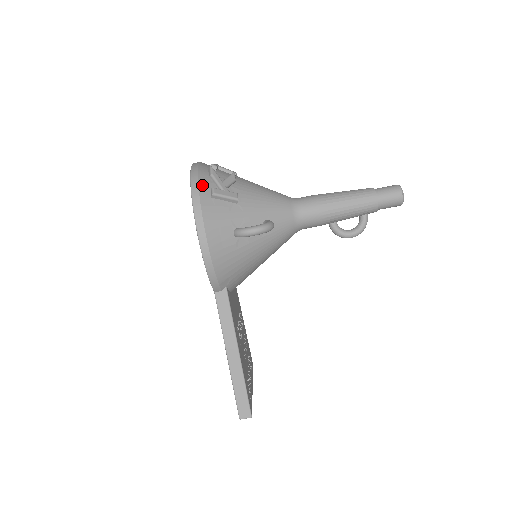
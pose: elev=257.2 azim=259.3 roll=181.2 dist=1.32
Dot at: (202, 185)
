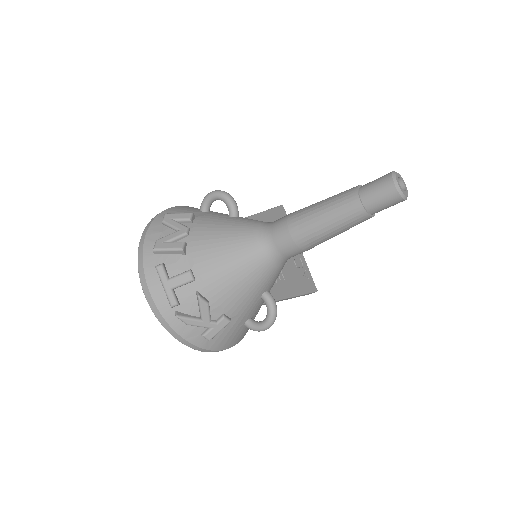
Dot at: (192, 339)
